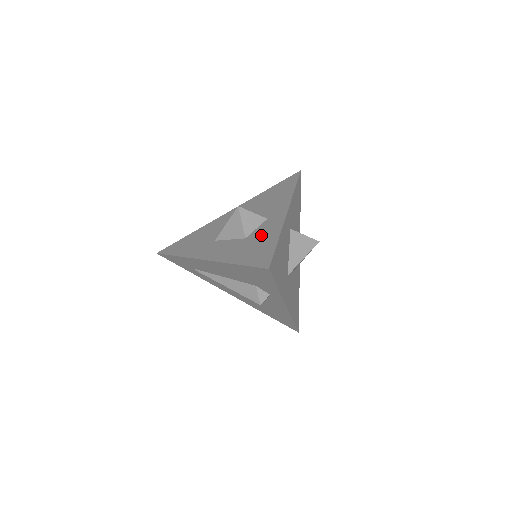
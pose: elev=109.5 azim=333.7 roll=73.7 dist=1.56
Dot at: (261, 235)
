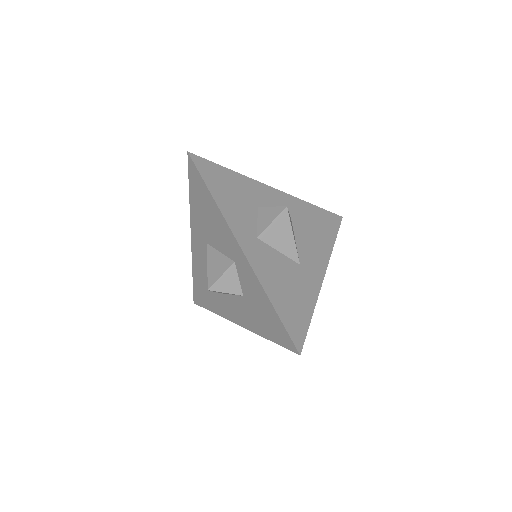
Dot at: (252, 294)
